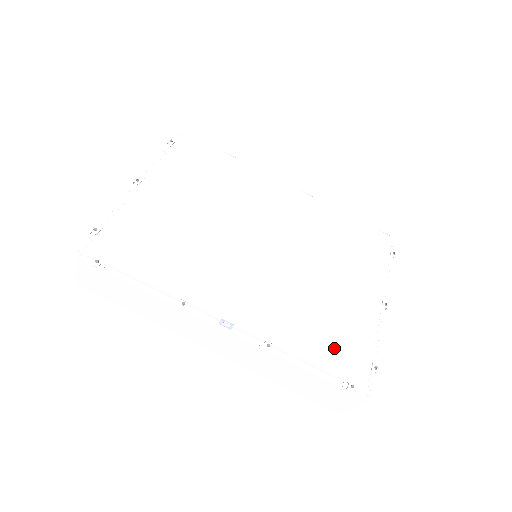
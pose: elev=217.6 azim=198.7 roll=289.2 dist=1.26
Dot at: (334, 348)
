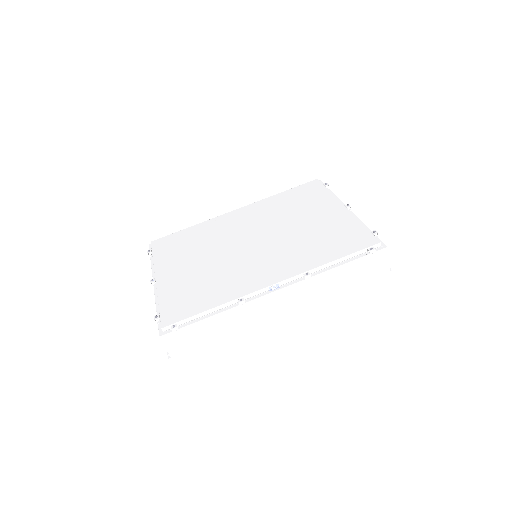
Dot at: (342, 244)
